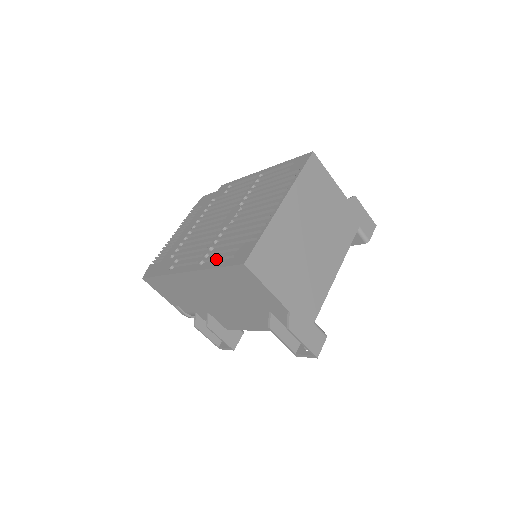
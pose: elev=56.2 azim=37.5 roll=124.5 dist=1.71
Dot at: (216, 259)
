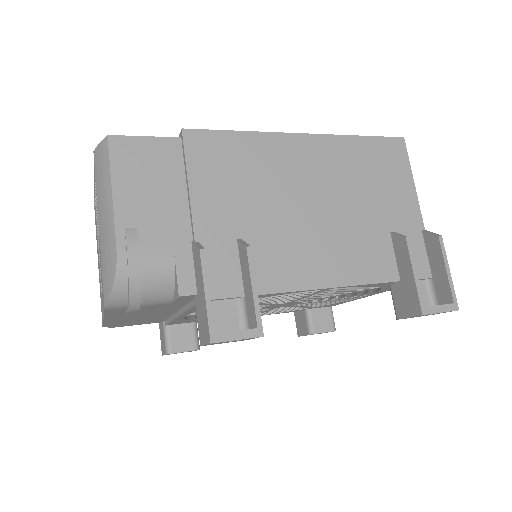
Dot at: occluded
